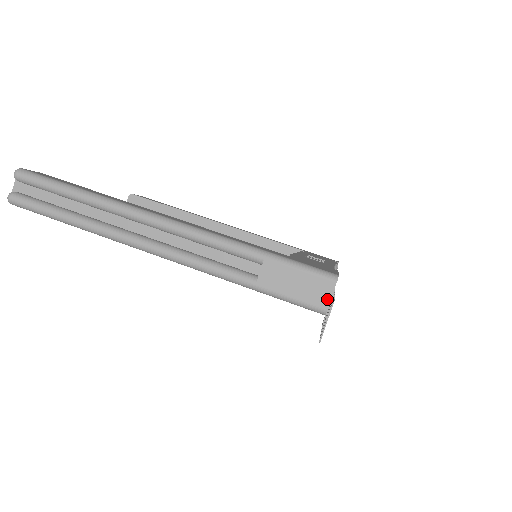
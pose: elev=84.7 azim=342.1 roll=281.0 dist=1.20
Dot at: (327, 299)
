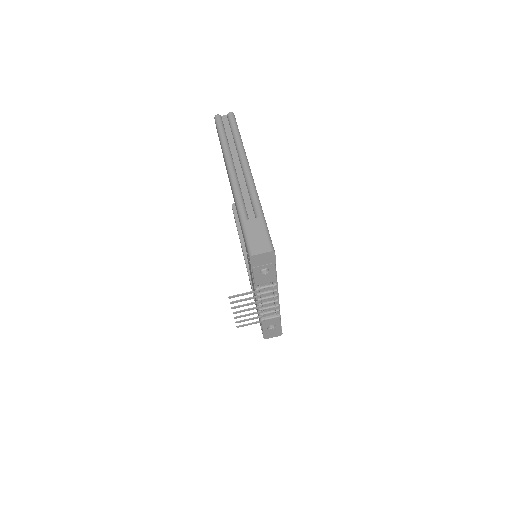
Dot at: (259, 252)
